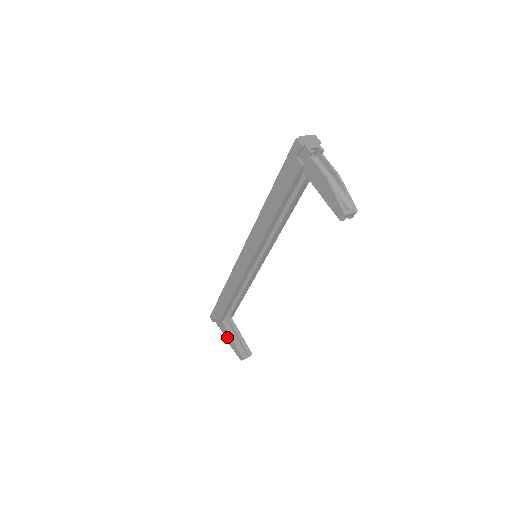
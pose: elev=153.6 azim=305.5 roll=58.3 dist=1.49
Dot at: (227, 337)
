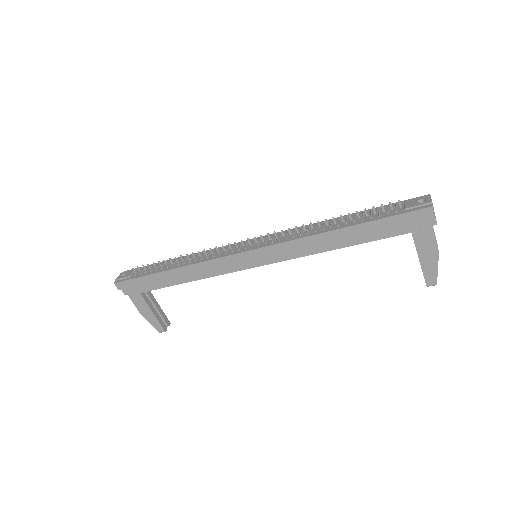
Dot at: (142, 308)
